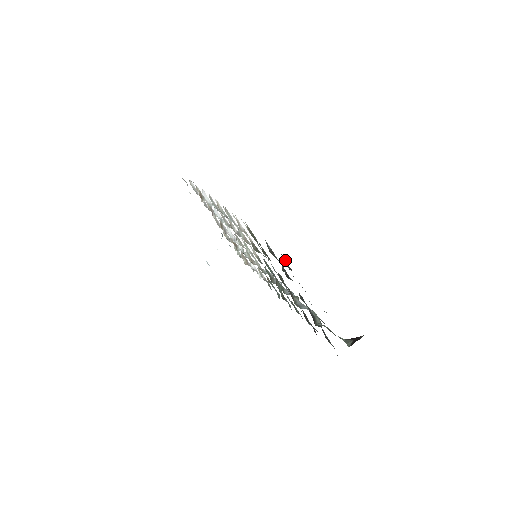
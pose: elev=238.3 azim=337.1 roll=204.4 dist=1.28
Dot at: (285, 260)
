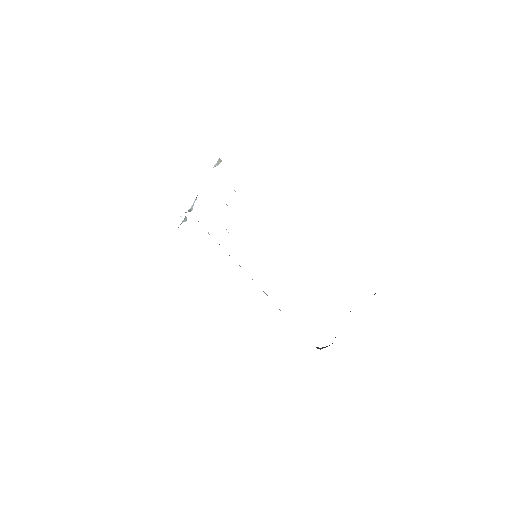
Dot at: occluded
